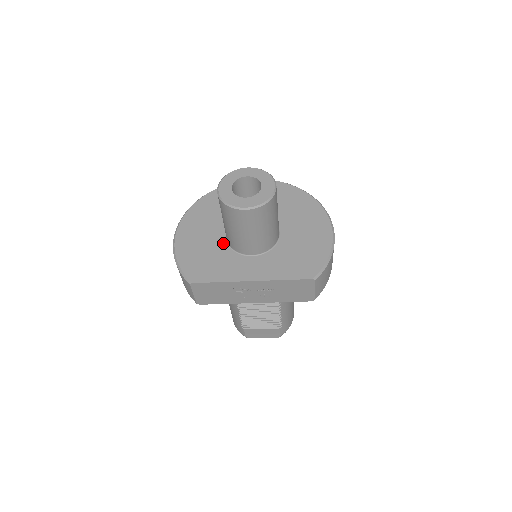
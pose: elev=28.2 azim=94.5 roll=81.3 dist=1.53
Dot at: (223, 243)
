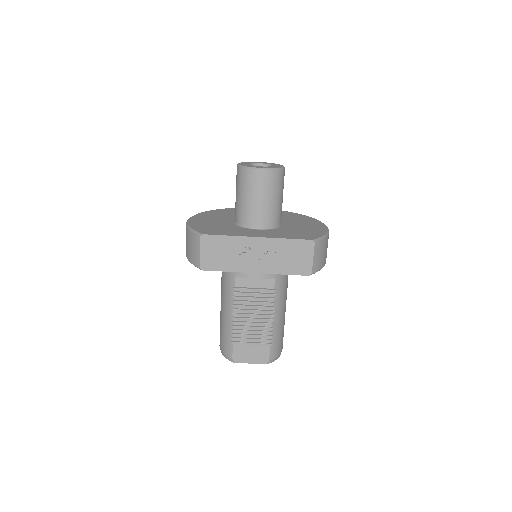
Dot at: (232, 224)
